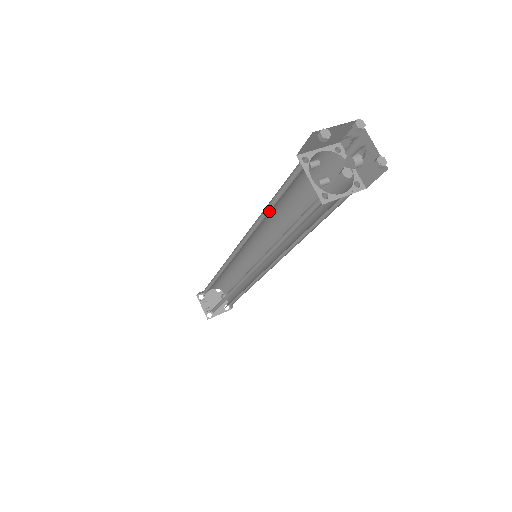
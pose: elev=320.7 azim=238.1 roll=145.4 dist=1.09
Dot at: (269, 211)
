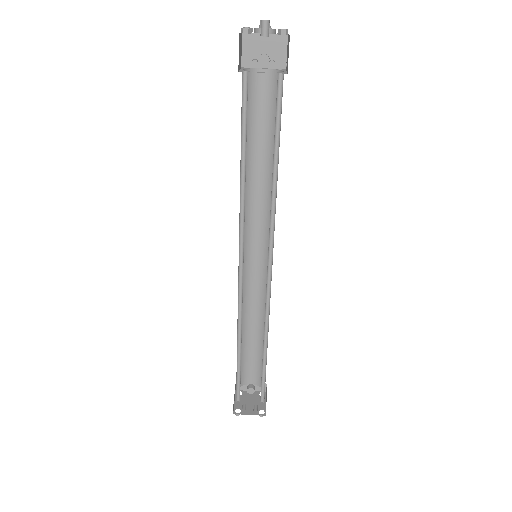
Dot at: (244, 171)
